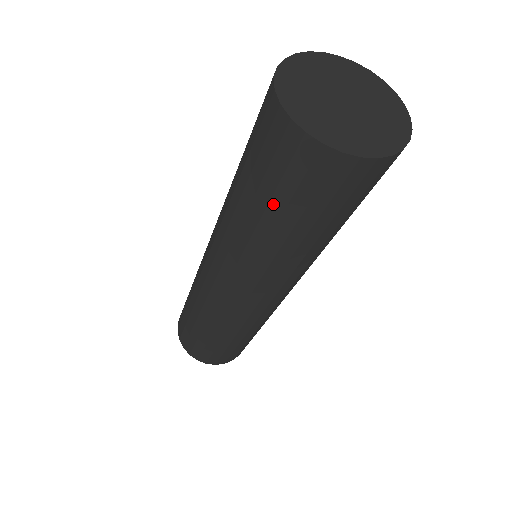
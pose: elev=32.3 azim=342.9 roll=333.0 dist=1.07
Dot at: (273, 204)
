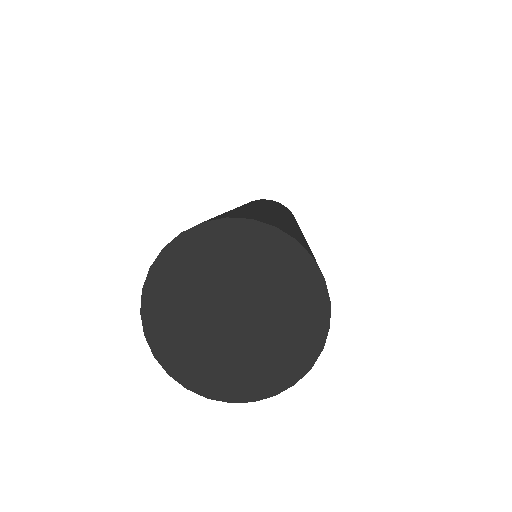
Dot at: occluded
